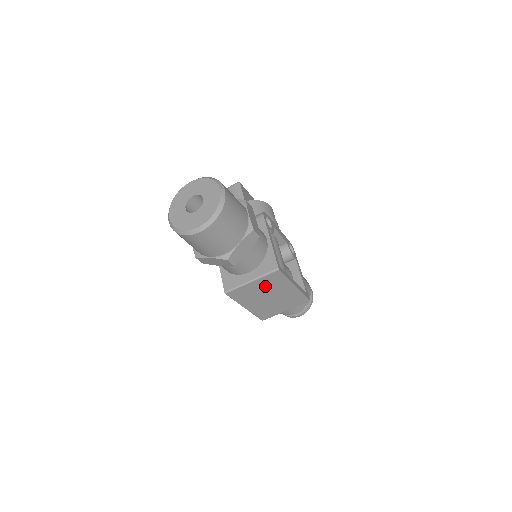
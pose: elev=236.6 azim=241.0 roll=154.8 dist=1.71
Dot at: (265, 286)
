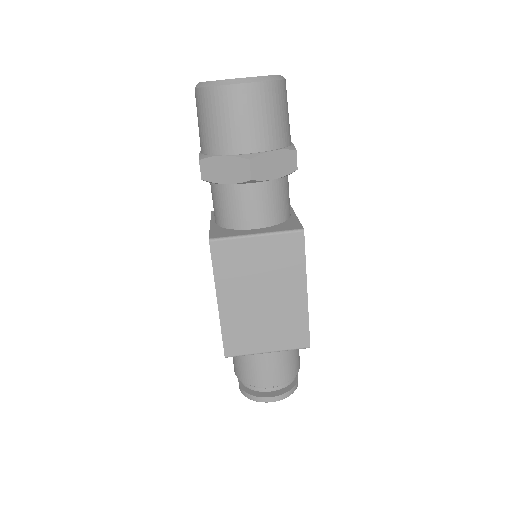
Dot at: (269, 261)
